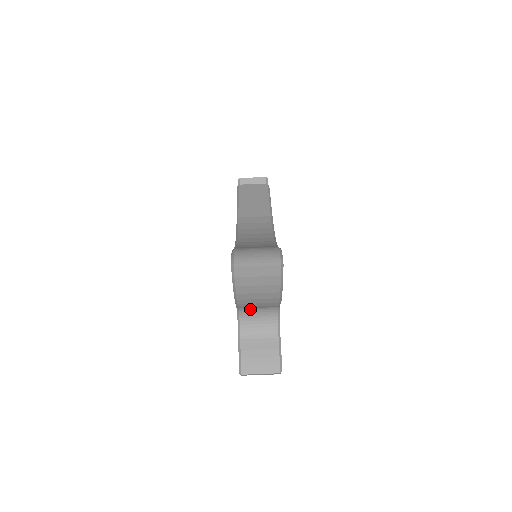
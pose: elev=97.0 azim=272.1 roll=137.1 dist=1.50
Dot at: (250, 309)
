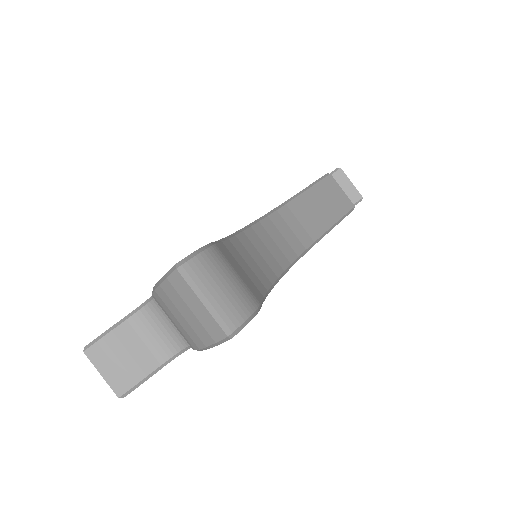
Dot at: occluded
